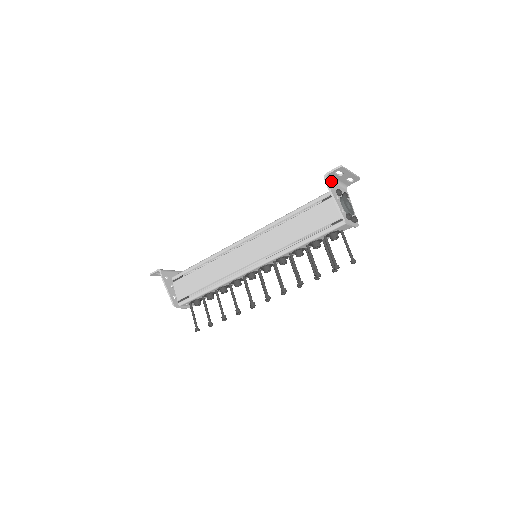
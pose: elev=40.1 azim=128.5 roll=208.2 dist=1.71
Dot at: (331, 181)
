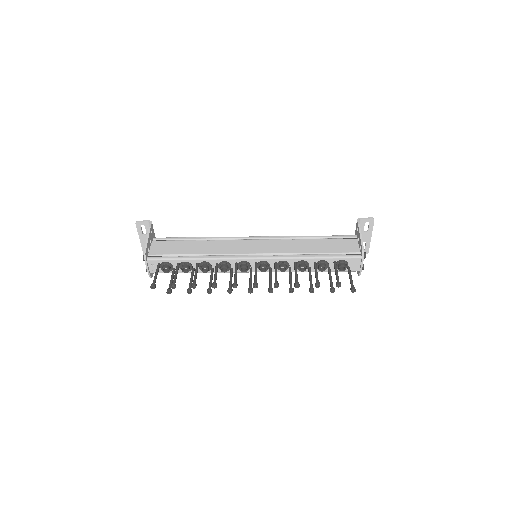
Dot at: occluded
